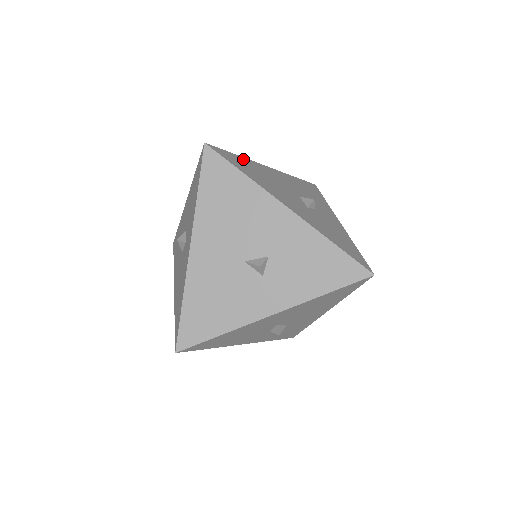
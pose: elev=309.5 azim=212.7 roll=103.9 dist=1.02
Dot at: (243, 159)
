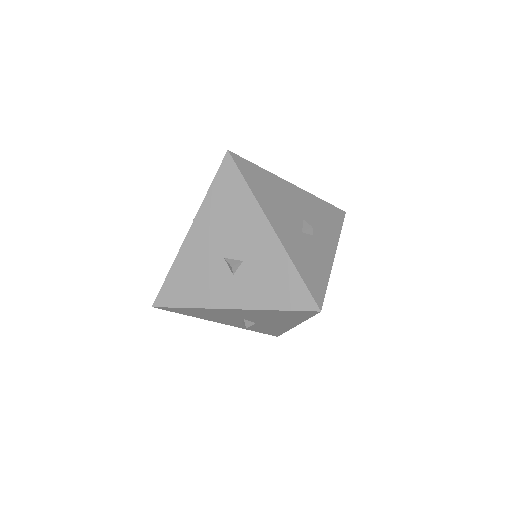
Dot at: (264, 172)
